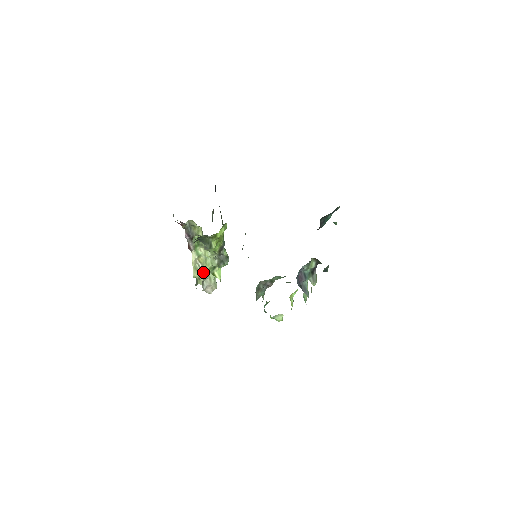
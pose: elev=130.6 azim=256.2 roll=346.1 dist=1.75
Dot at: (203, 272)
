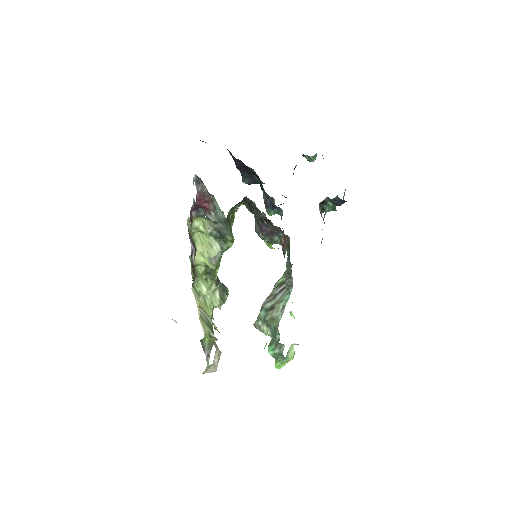
Dot at: (209, 322)
